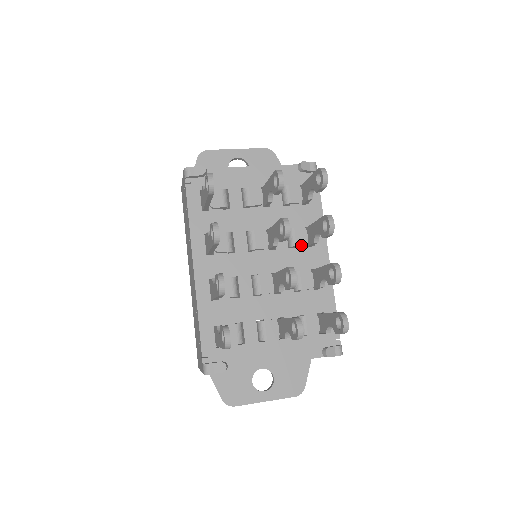
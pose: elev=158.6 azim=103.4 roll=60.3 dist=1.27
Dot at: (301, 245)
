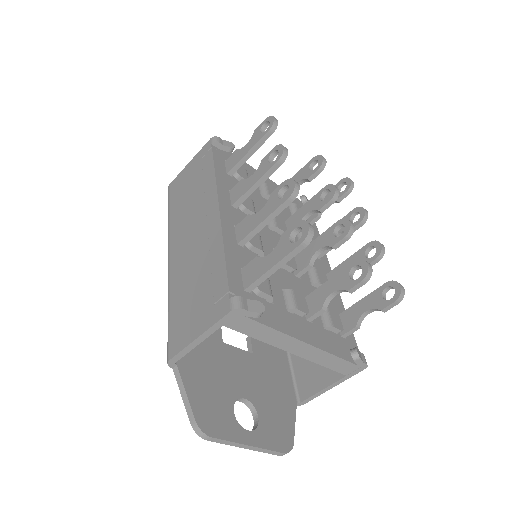
Dot at: occluded
